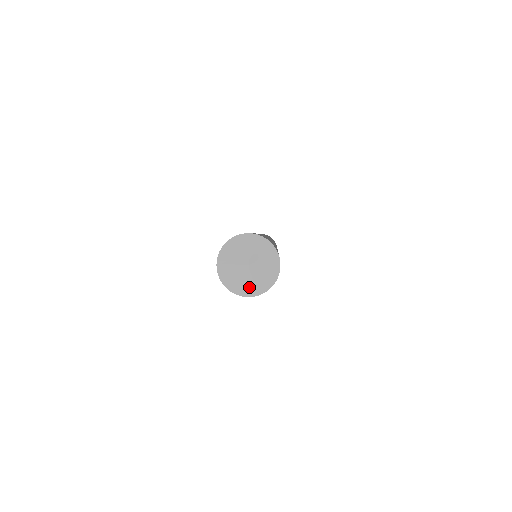
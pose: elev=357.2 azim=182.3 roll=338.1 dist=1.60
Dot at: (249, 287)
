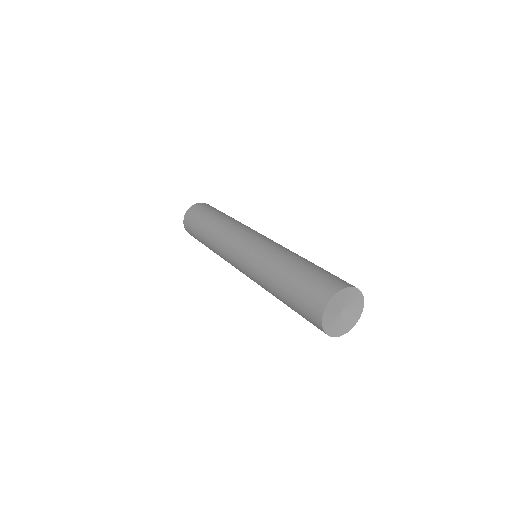
Dot at: (335, 329)
